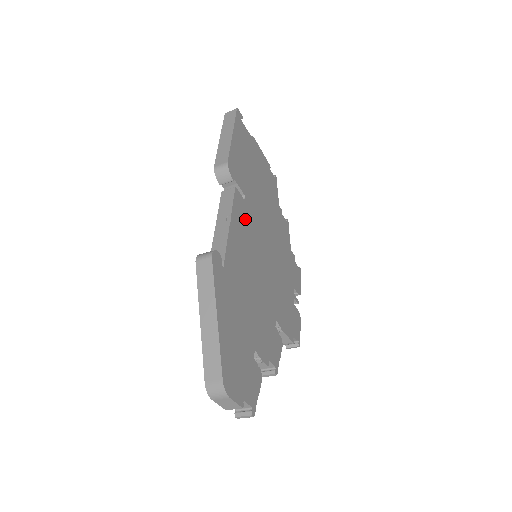
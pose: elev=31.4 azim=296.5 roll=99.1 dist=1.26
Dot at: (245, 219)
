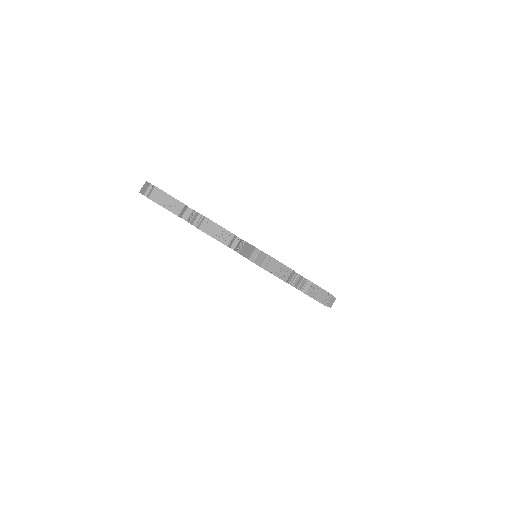
Dot at: occluded
